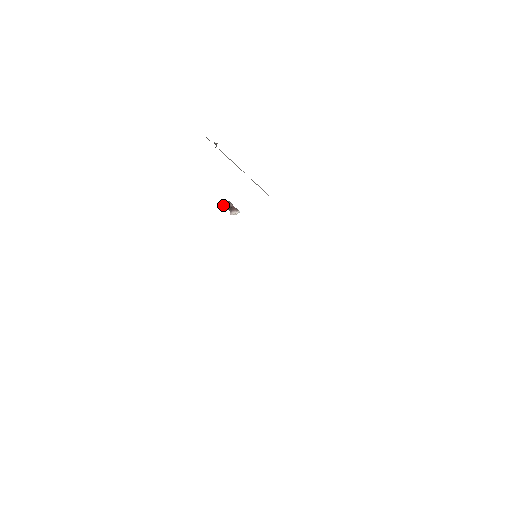
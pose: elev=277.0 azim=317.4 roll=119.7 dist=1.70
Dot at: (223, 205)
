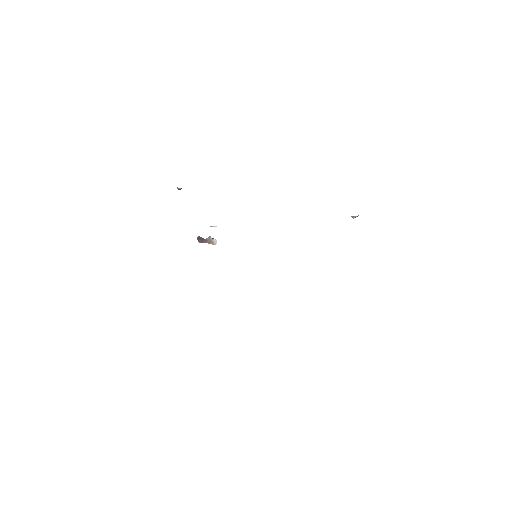
Dot at: occluded
